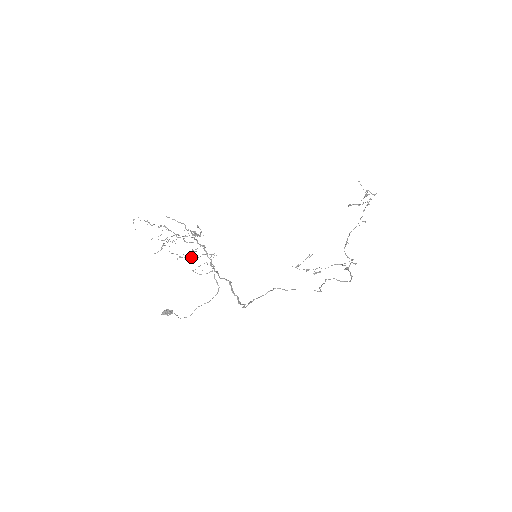
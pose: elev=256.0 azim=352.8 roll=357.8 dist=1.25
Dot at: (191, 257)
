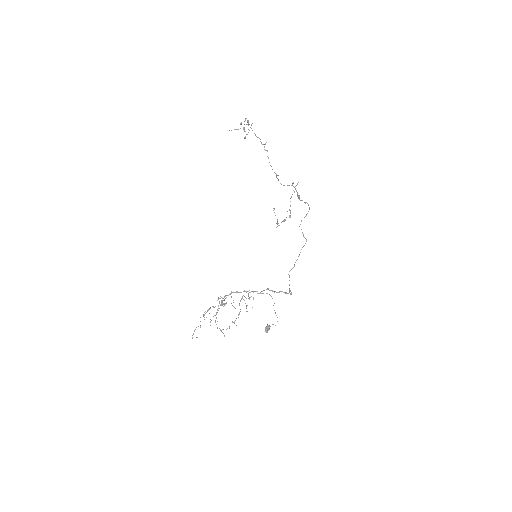
Dot at: (238, 315)
